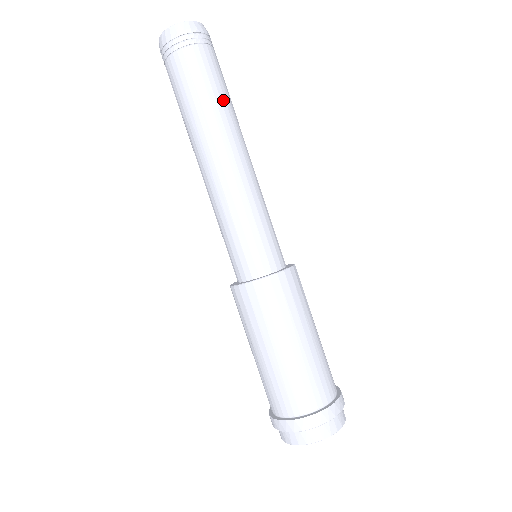
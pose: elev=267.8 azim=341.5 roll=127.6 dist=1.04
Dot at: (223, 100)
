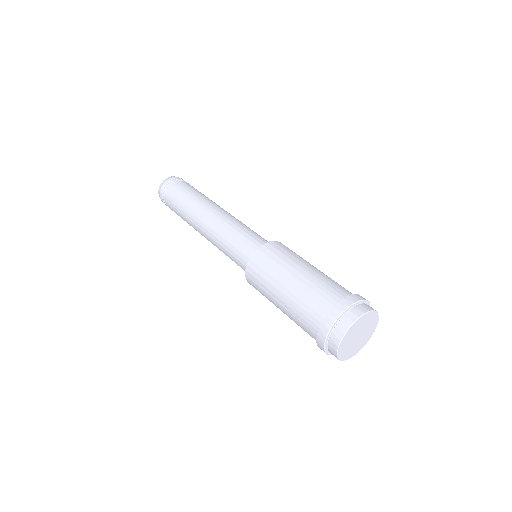
Dot at: (201, 194)
